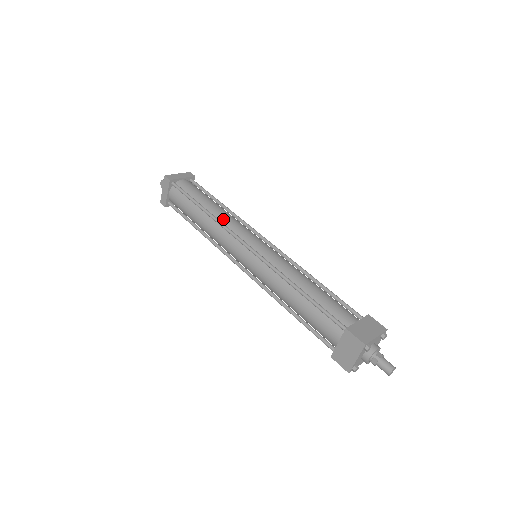
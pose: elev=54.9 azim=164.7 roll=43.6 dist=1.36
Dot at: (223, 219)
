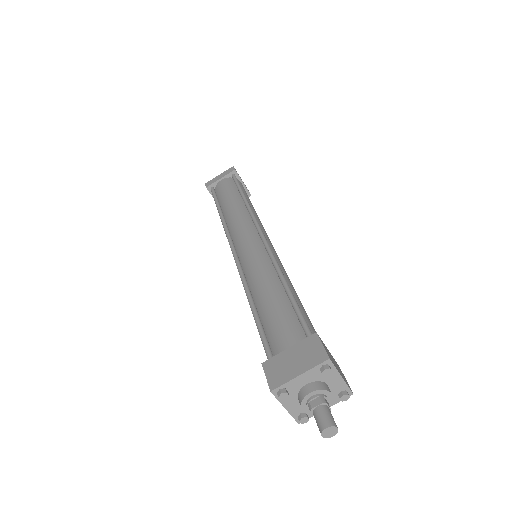
Dot at: (254, 213)
